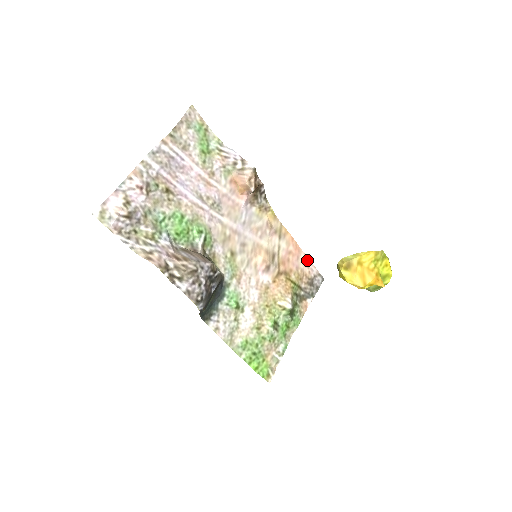
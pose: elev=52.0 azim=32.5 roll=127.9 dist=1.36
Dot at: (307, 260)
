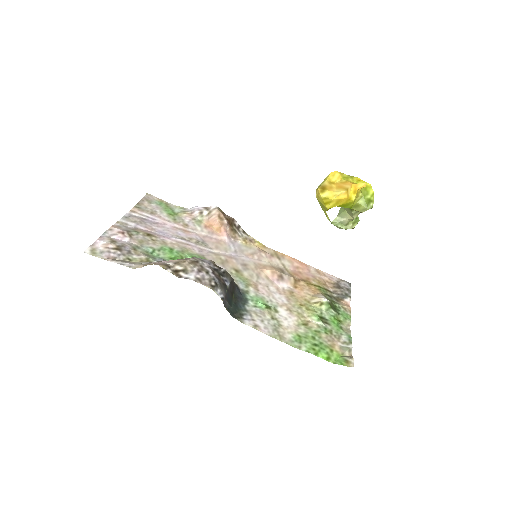
Dot at: (320, 272)
